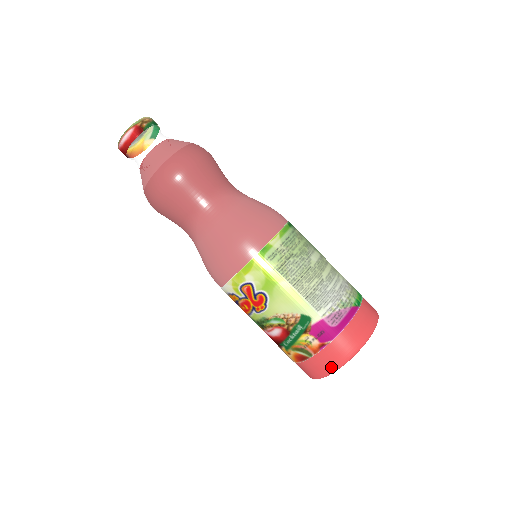
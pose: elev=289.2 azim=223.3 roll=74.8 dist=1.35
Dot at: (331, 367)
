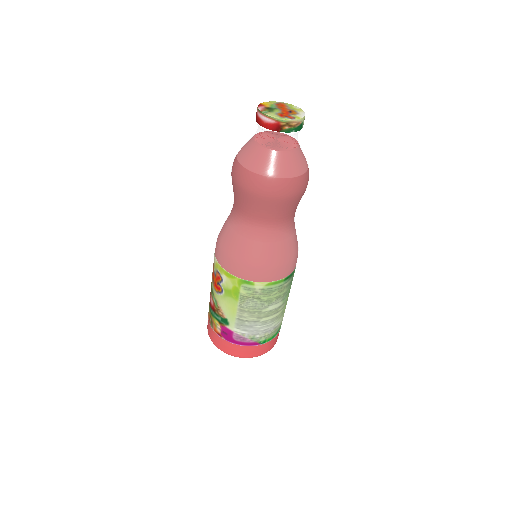
Dot at: (214, 342)
